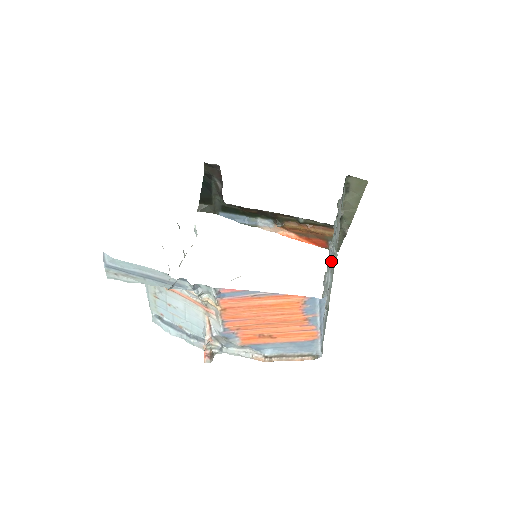
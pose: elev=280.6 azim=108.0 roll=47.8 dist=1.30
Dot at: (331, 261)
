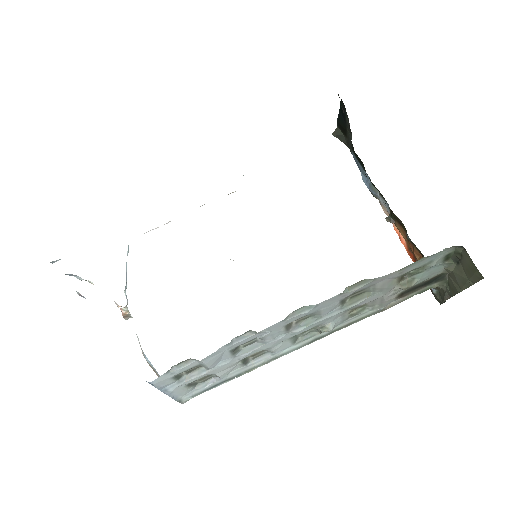
Dot at: (266, 341)
